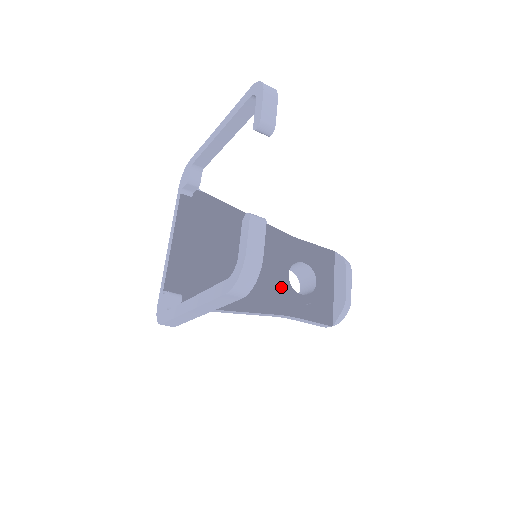
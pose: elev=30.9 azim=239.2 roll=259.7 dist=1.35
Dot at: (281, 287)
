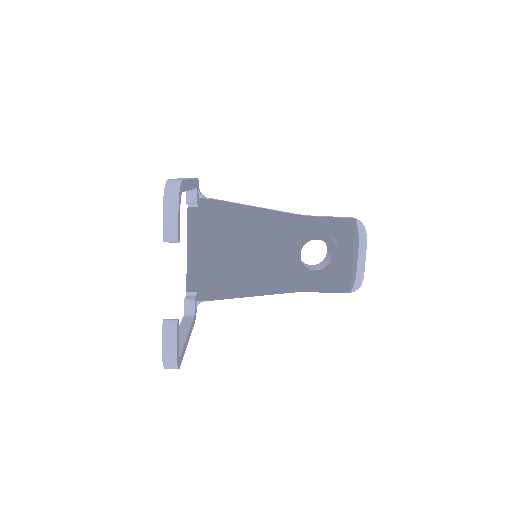
Dot at: occluded
